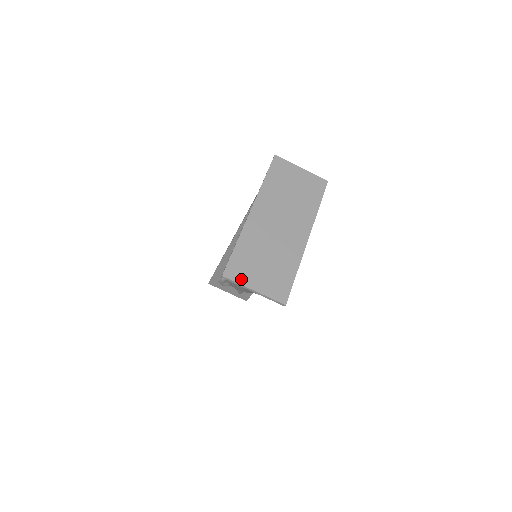
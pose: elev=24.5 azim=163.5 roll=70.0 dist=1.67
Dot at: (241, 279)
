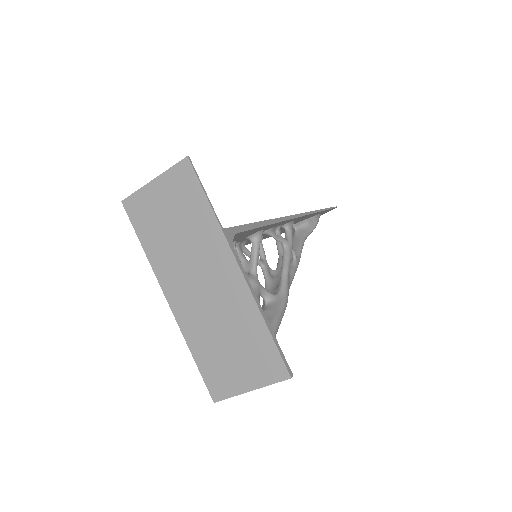
Dot at: (230, 390)
